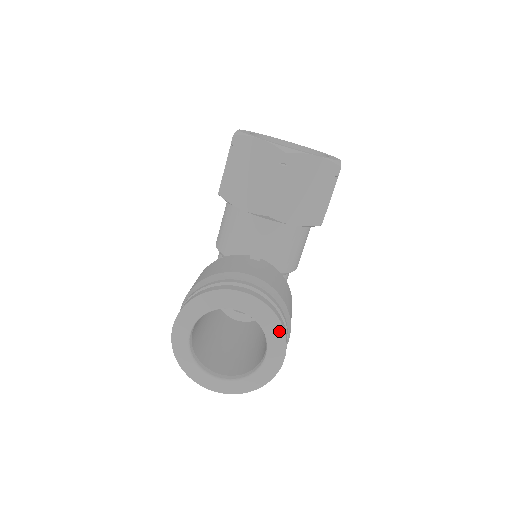
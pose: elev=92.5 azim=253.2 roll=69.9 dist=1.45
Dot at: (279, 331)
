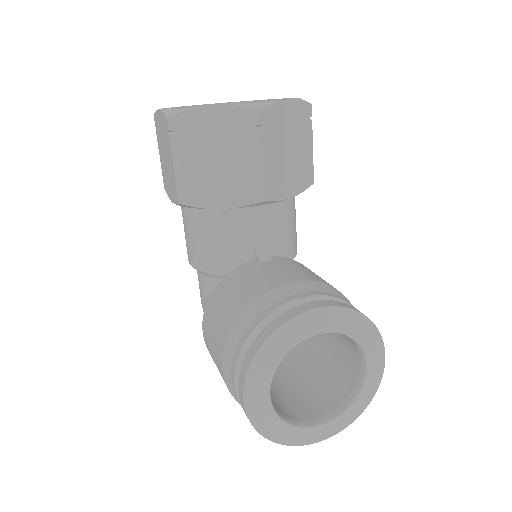
Dot at: (371, 330)
